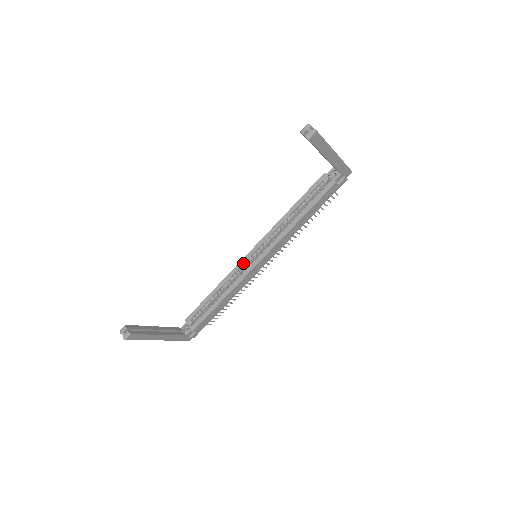
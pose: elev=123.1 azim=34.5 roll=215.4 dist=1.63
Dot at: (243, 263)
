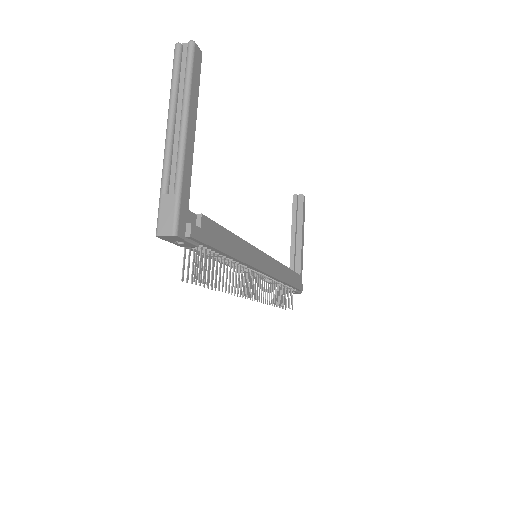
Dot at: occluded
